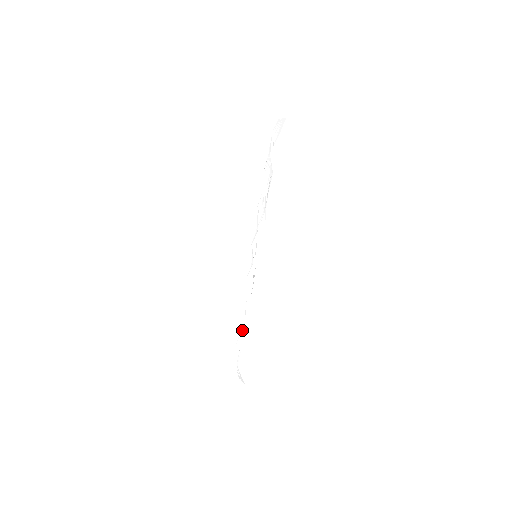
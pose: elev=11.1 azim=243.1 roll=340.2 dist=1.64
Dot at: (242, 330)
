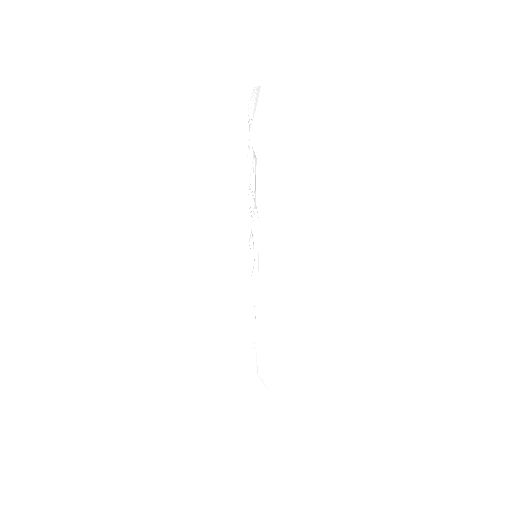
Dot at: (255, 337)
